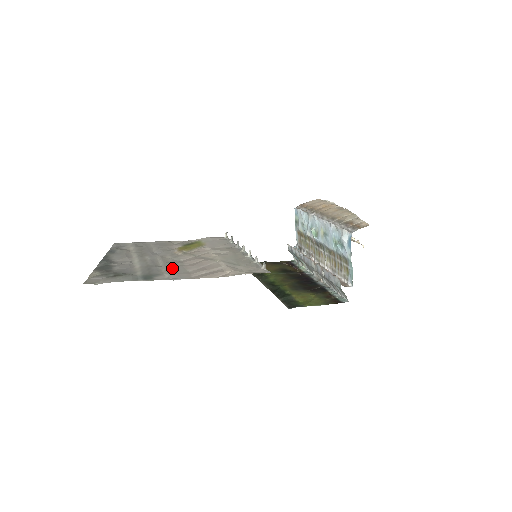
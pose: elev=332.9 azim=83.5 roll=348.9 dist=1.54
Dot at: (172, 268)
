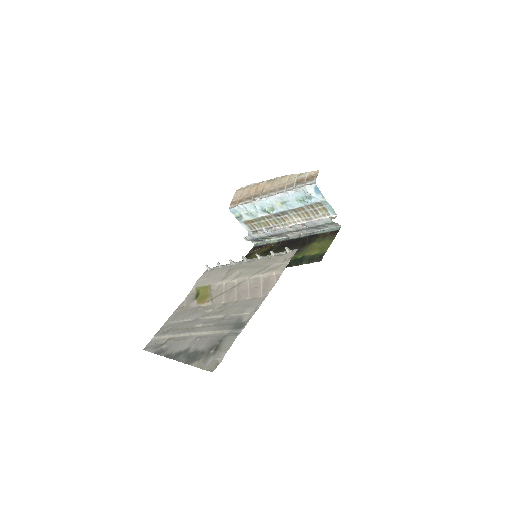
Dot at: (236, 309)
